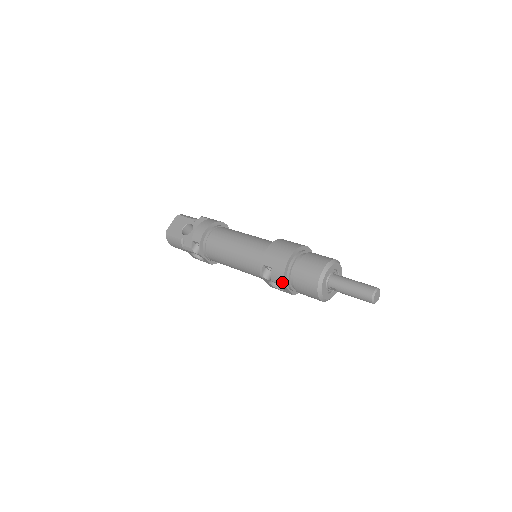
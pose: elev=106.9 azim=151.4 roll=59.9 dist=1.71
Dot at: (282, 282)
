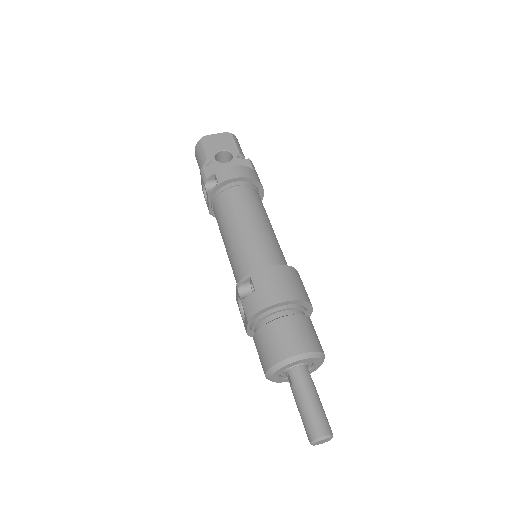
Dot at: (249, 316)
